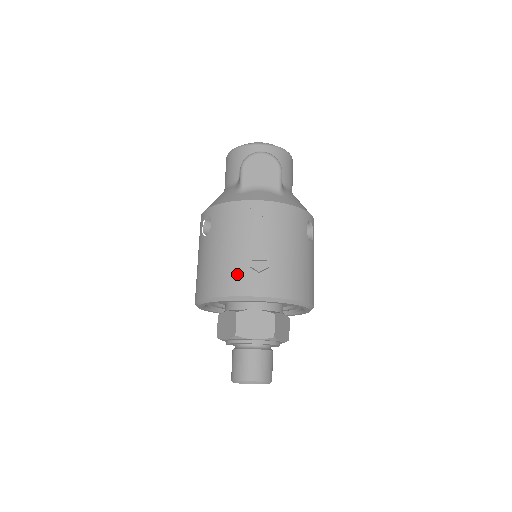
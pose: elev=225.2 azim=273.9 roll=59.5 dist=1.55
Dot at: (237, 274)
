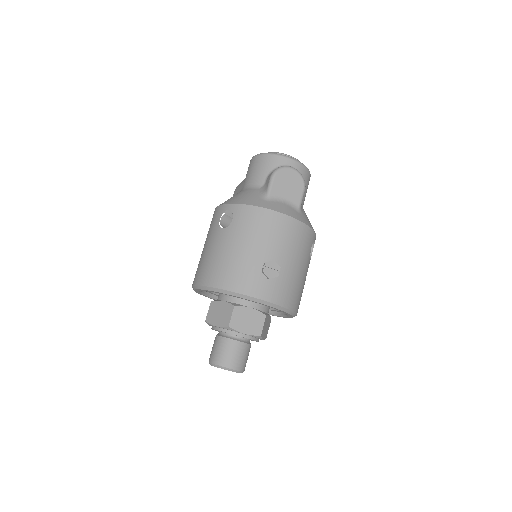
Dot at: (249, 275)
